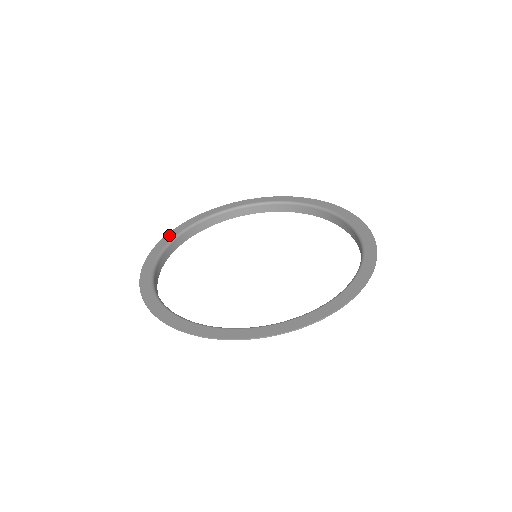
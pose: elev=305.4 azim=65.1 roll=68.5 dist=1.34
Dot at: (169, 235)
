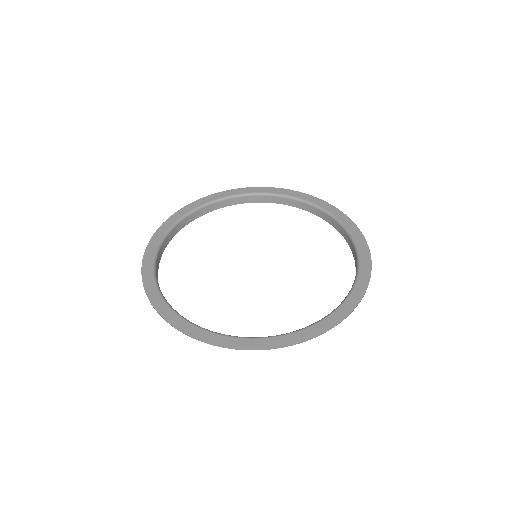
Dot at: (209, 197)
